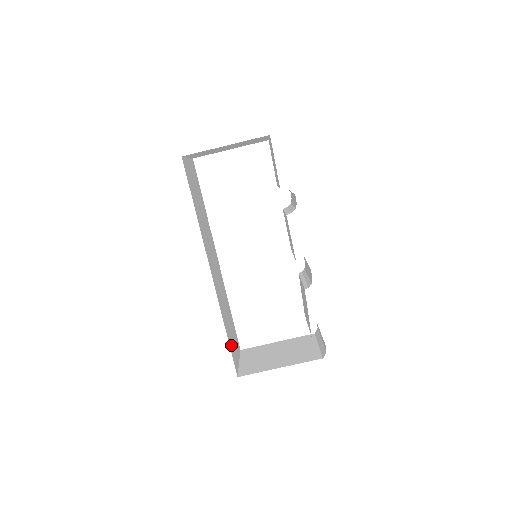
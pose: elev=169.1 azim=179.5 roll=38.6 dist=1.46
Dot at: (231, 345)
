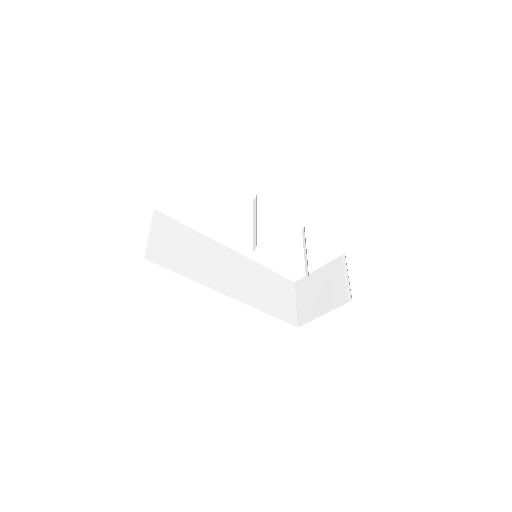
Dot at: (280, 312)
